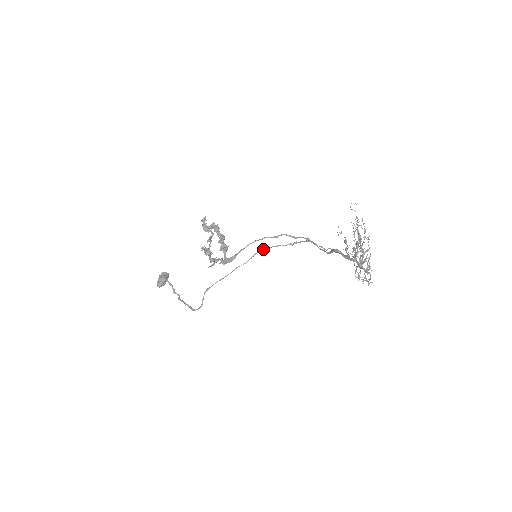
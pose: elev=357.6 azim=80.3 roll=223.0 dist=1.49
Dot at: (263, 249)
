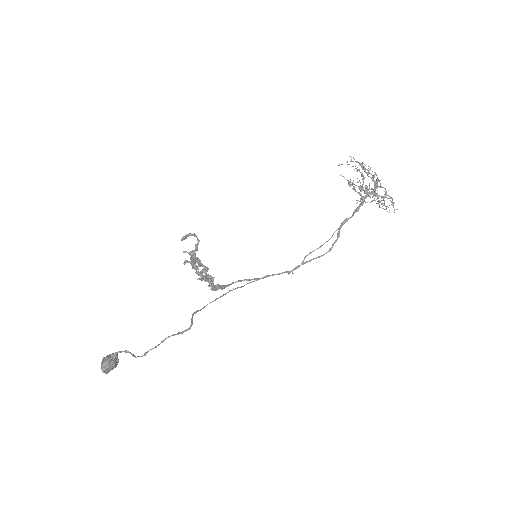
Dot at: (257, 279)
